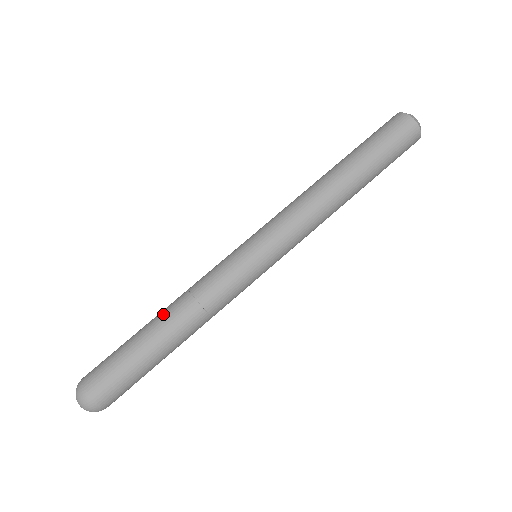
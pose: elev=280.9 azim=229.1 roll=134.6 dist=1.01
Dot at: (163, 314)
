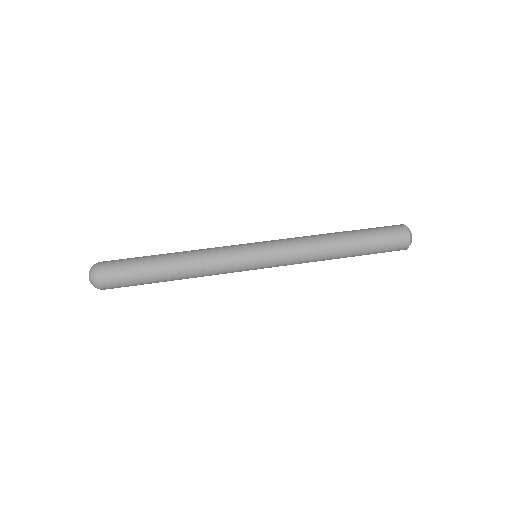
Dot at: (176, 253)
